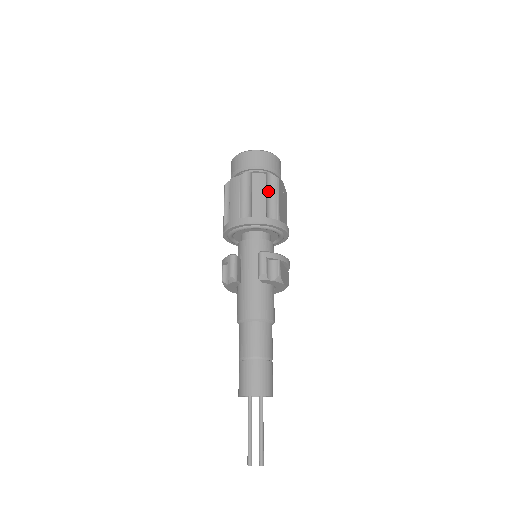
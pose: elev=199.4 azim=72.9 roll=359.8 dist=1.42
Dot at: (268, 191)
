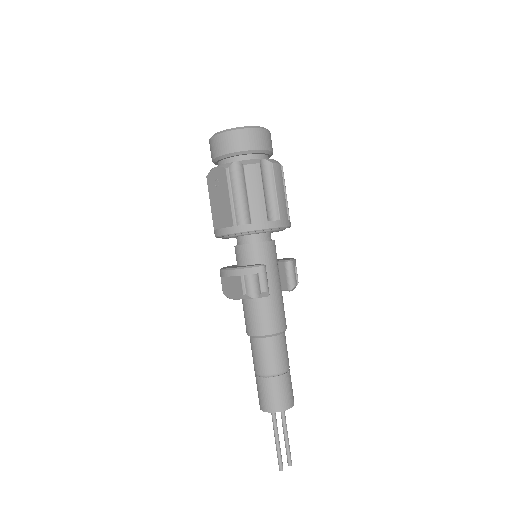
Dot at: occluded
